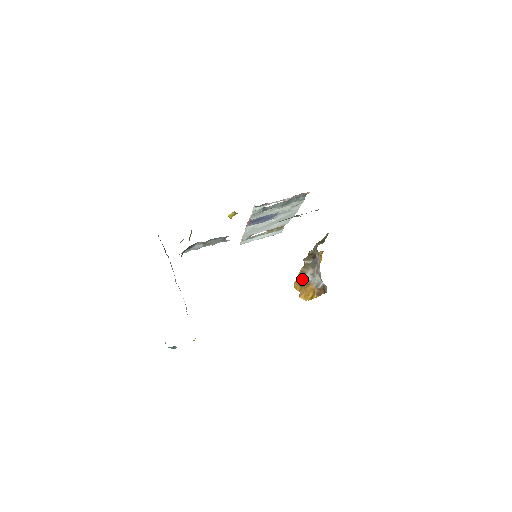
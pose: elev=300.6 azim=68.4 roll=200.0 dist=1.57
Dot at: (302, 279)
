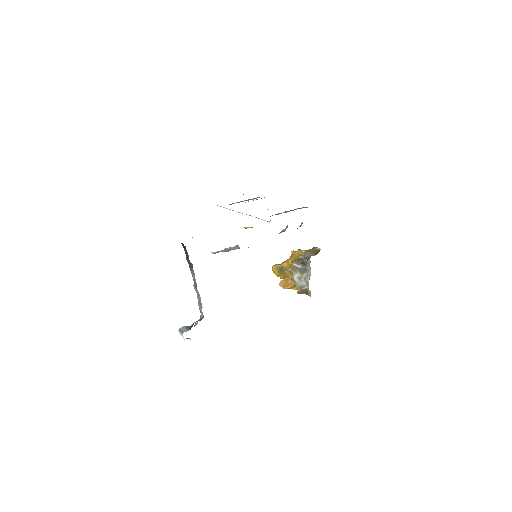
Dot at: (281, 267)
